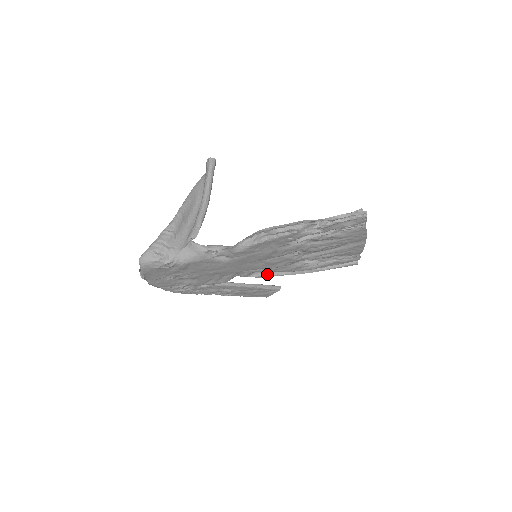
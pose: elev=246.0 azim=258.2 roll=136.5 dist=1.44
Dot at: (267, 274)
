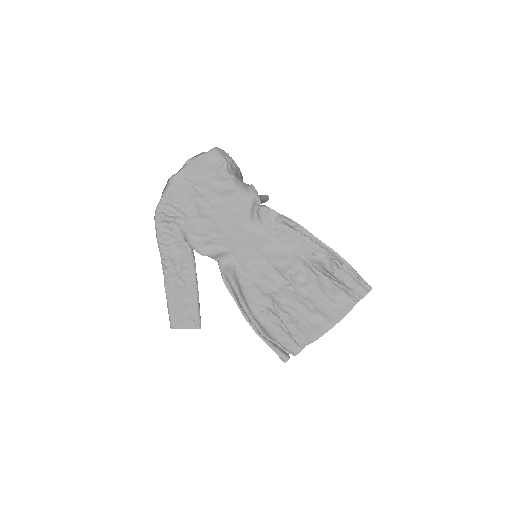
Dot at: (231, 288)
